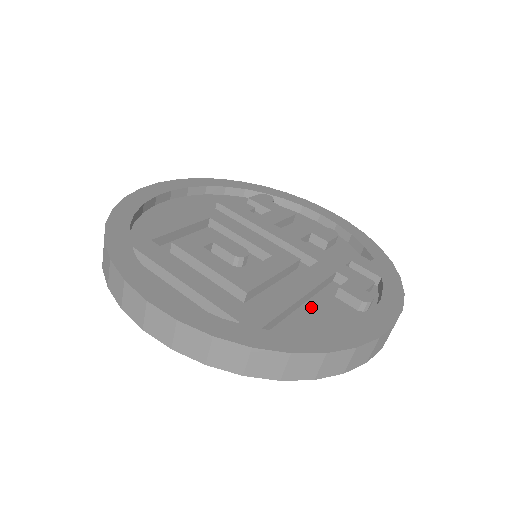
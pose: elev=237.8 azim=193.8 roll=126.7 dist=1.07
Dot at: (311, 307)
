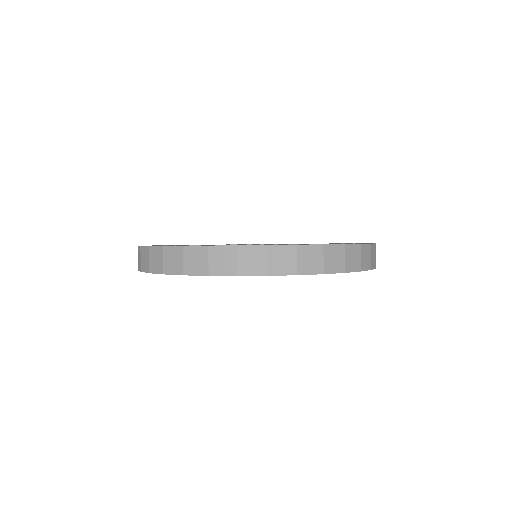
Dot at: occluded
